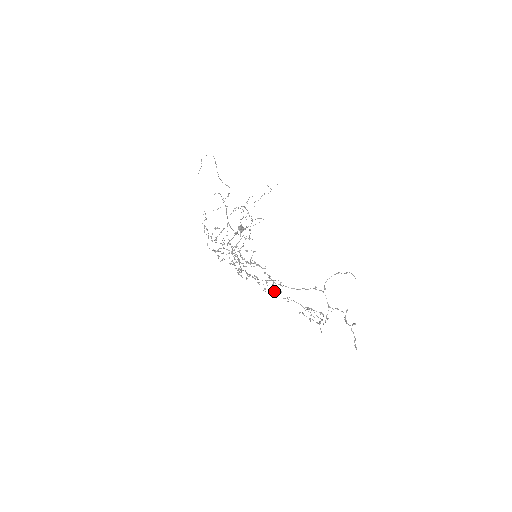
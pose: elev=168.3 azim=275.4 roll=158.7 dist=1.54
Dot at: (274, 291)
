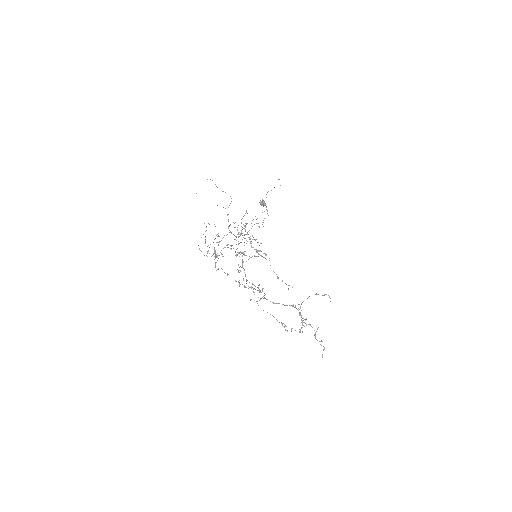
Dot at: (263, 296)
